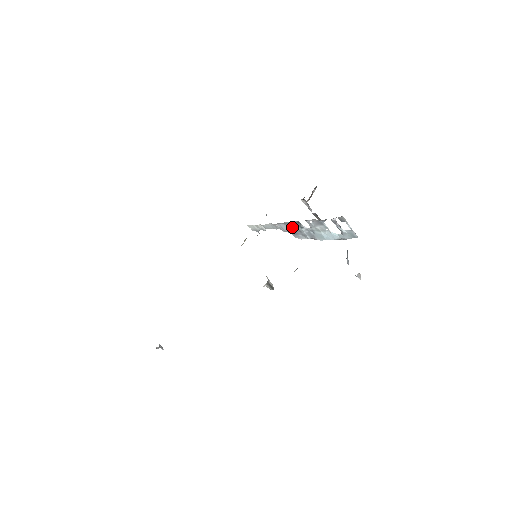
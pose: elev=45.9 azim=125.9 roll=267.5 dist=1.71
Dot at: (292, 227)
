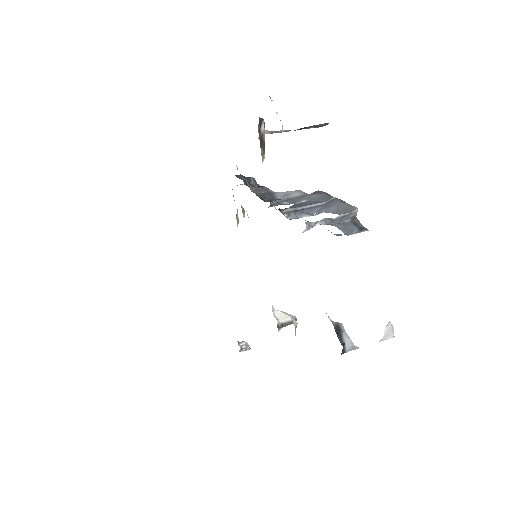
Dot at: occluded
